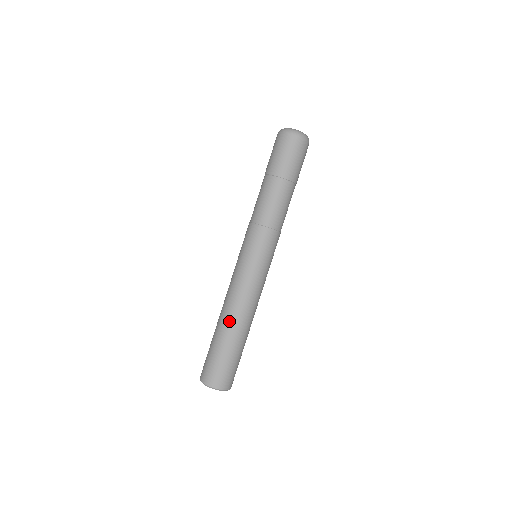
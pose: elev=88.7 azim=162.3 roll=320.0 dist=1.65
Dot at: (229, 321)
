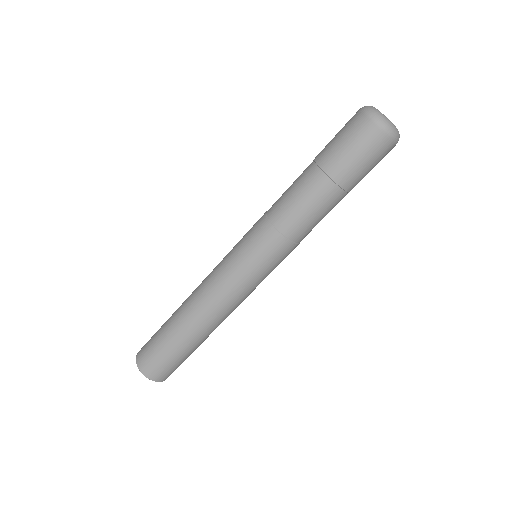
Dot at: (201, 329)
